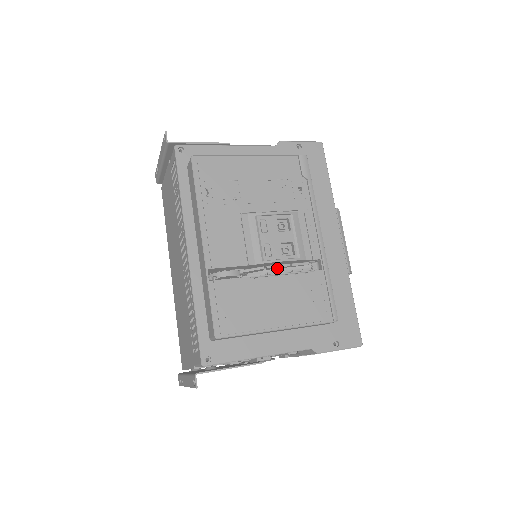
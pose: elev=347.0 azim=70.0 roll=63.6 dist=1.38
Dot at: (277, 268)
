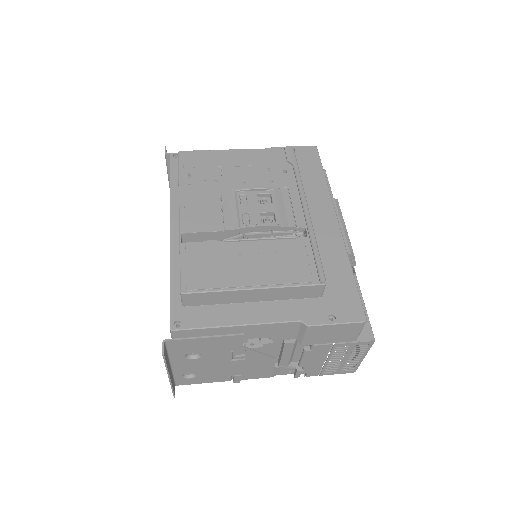
Dot at: occluded
